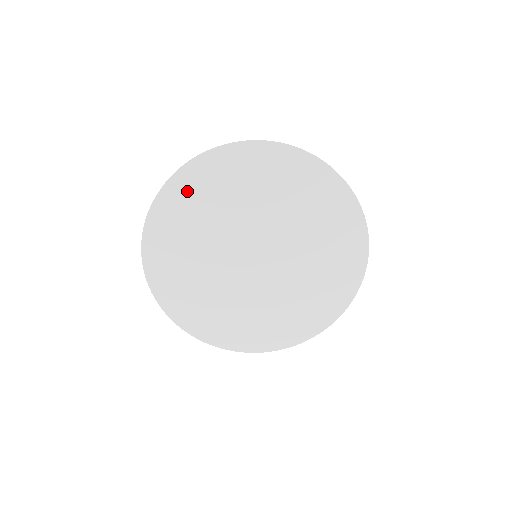
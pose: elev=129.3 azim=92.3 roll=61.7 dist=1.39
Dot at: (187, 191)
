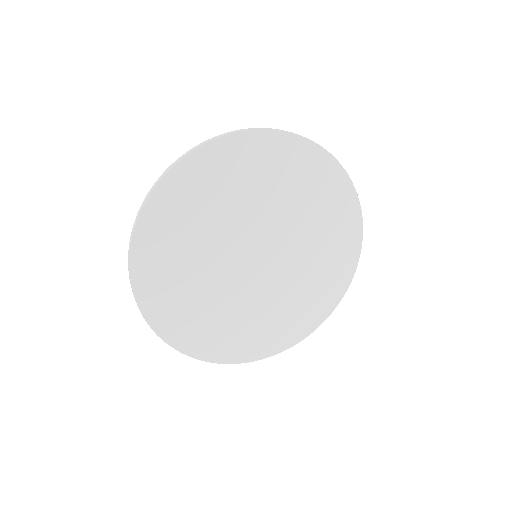
Dot at: (163, 221)
